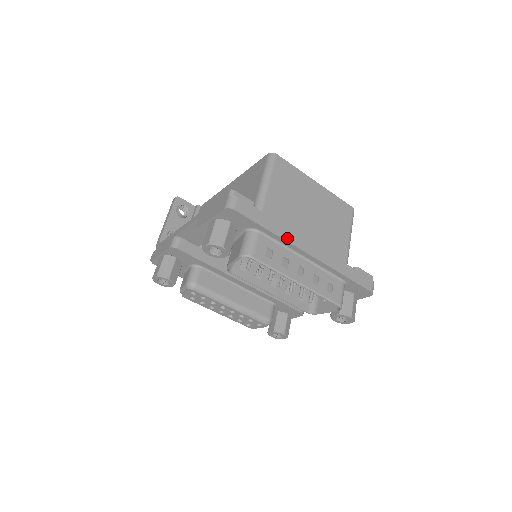
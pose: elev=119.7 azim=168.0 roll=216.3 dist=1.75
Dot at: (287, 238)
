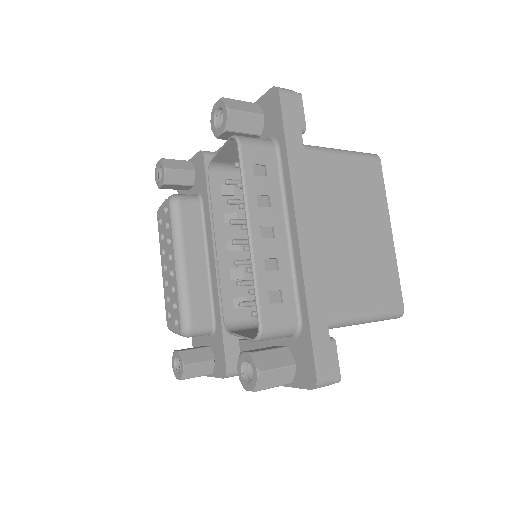
Dot at: (295, 184)
